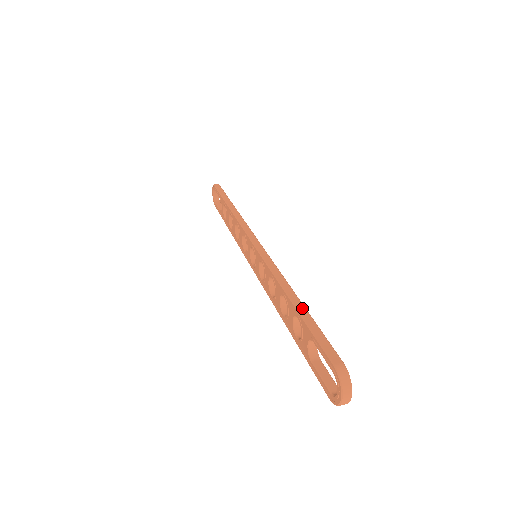
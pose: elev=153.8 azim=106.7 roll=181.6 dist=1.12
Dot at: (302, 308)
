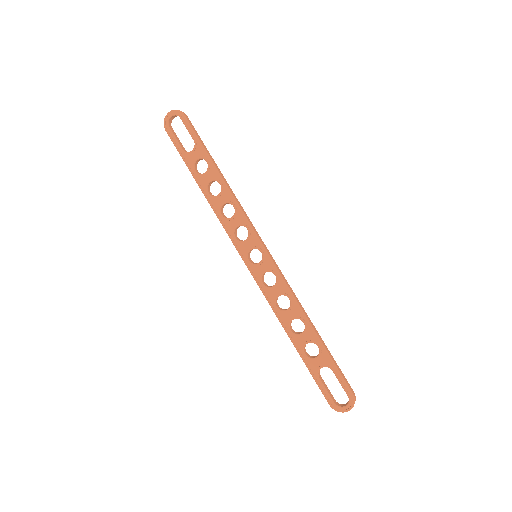
Dot at: (323, 341)
